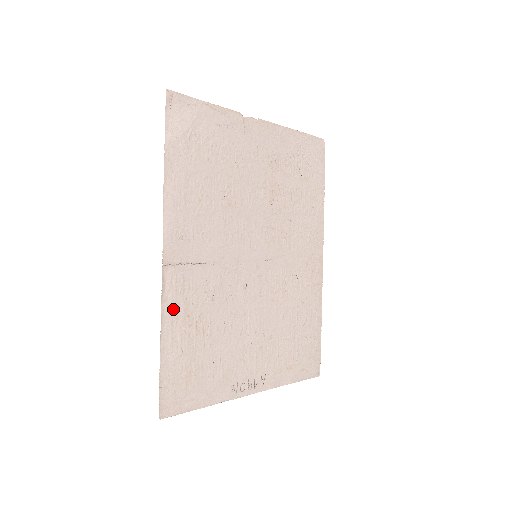
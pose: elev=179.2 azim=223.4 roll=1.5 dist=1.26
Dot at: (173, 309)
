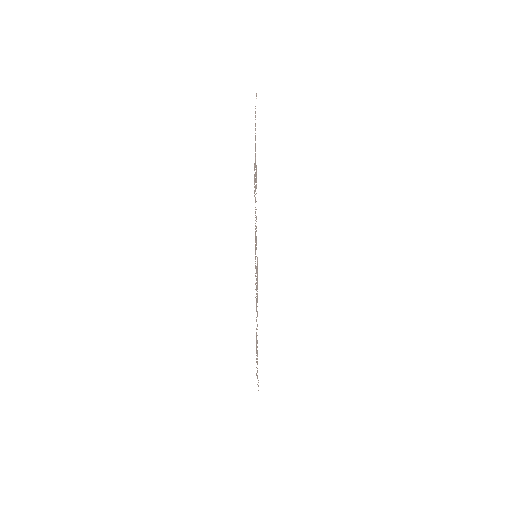
Dot at: occluded
